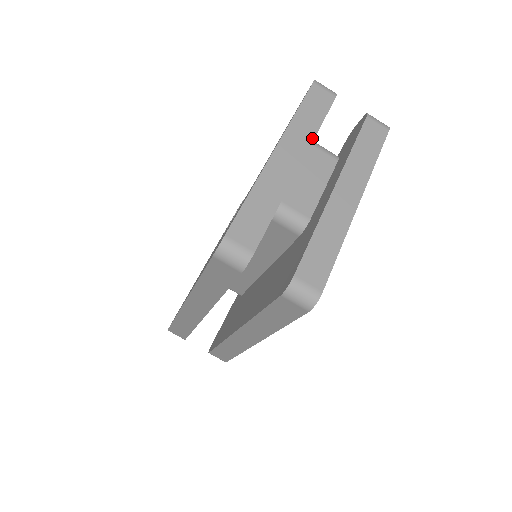
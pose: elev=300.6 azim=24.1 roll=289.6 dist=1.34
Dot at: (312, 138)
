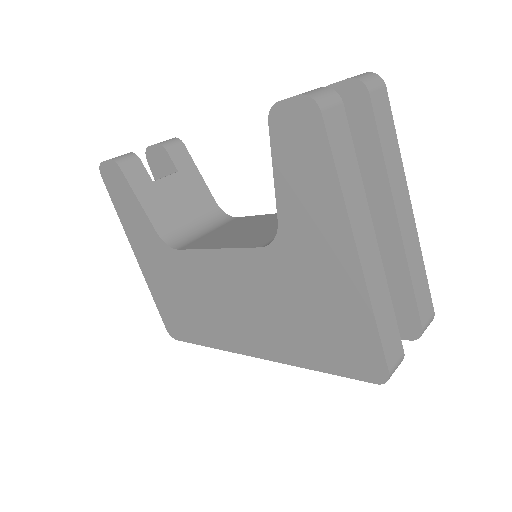
Dot at: (364, 194)
